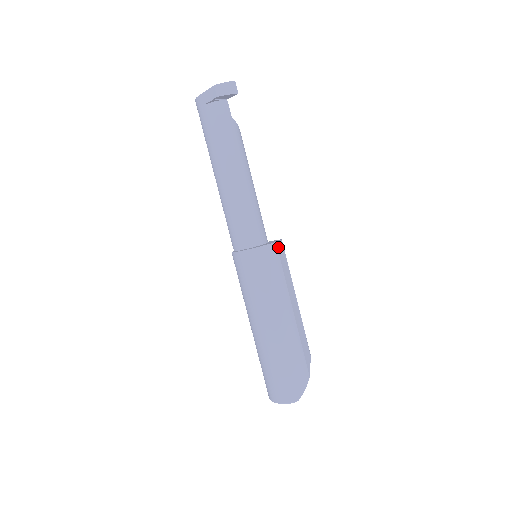
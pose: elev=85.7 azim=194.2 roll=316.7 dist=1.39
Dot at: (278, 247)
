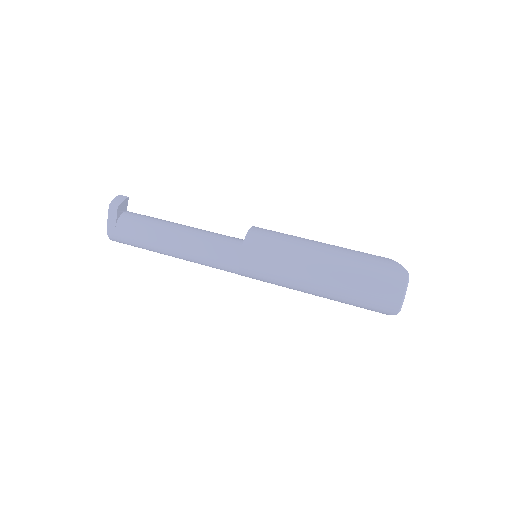
Dot at: occluded
